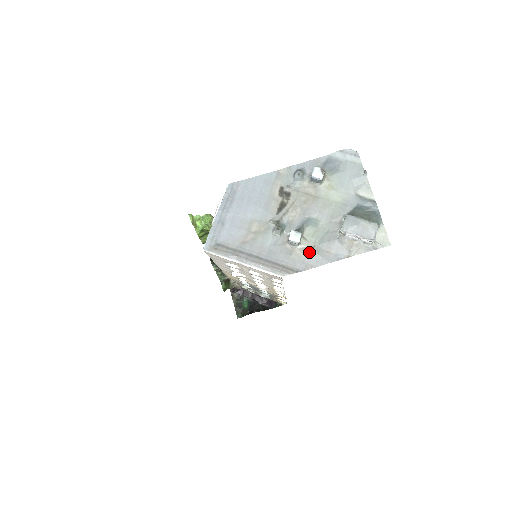
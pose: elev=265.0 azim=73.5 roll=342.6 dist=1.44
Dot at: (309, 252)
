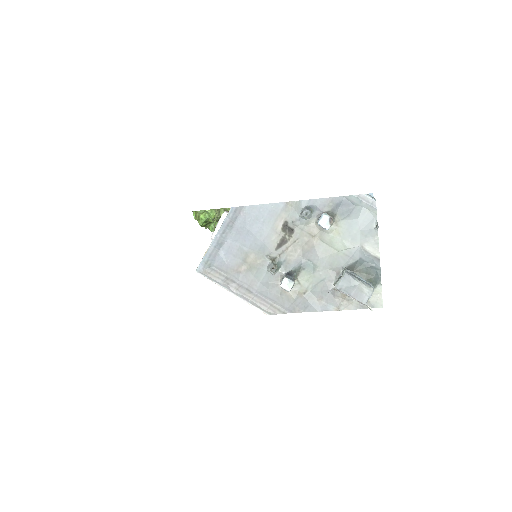
Dot at: (299, 296)
